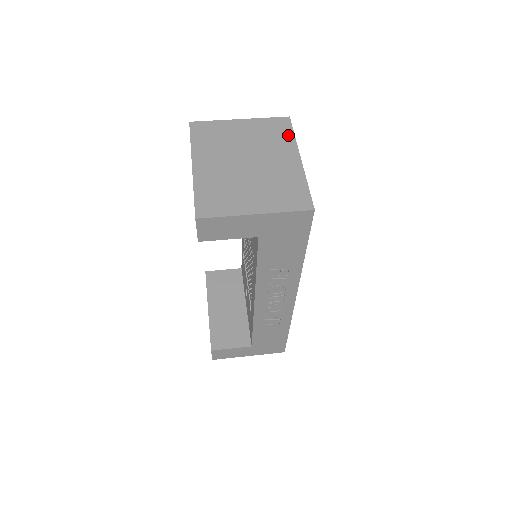
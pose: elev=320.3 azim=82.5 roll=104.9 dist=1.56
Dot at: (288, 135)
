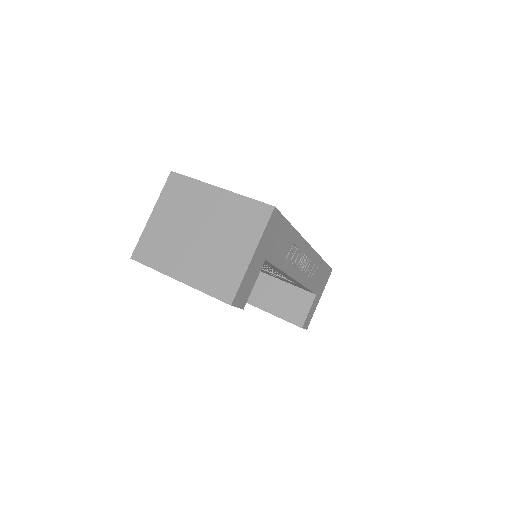
Dot at: (190, 184)
